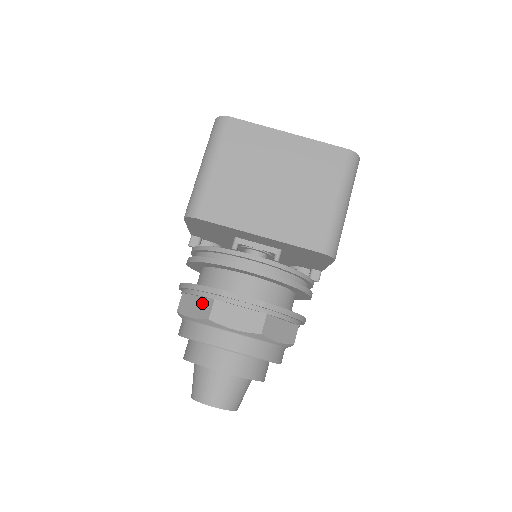
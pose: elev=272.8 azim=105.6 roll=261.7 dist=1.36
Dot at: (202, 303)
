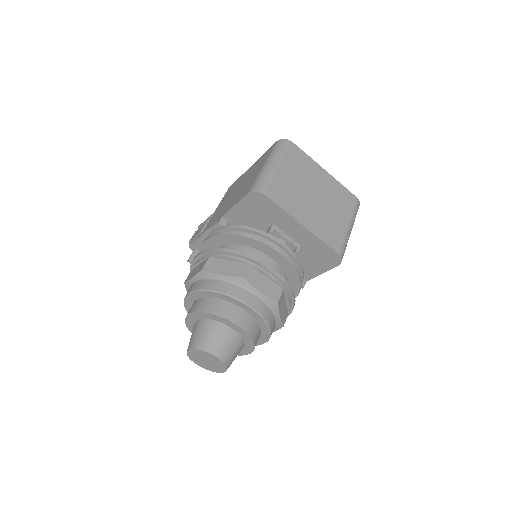
Dot at: (235, 265)
